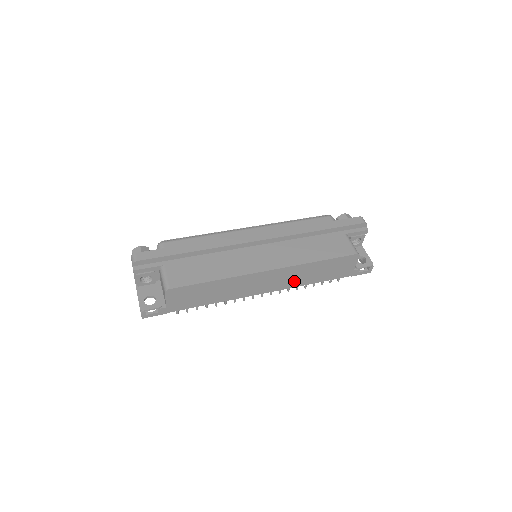
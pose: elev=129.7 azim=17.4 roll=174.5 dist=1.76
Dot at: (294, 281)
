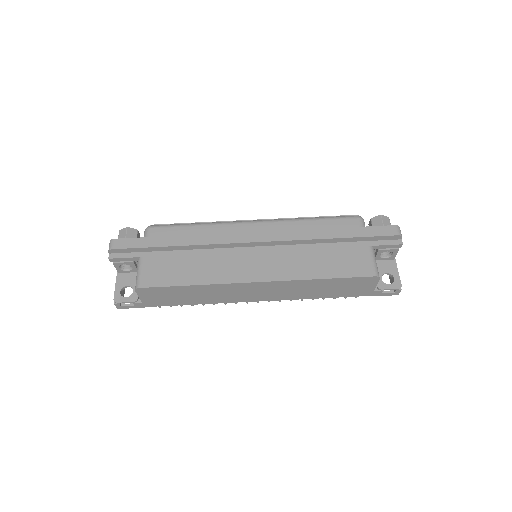
Dot at: (294, 294)
